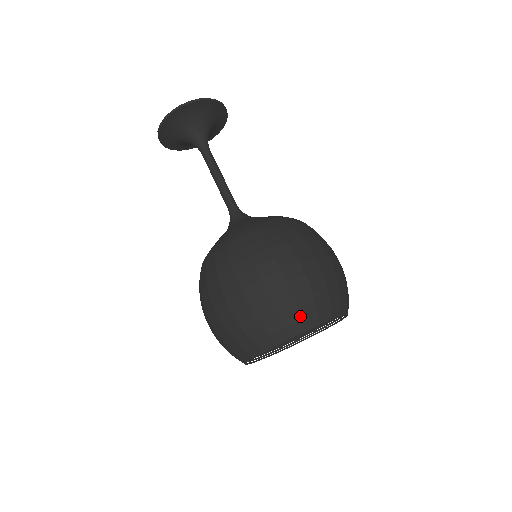
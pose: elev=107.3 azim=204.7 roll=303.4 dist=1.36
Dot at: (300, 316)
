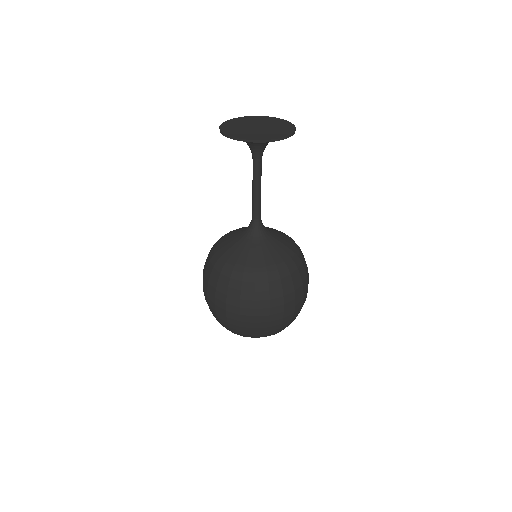
Dot at: (278, 331)
